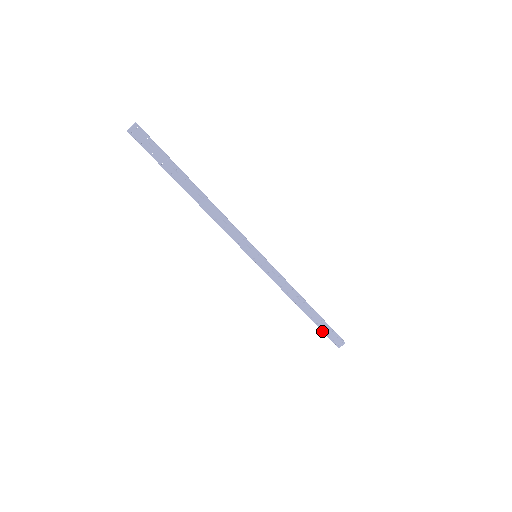
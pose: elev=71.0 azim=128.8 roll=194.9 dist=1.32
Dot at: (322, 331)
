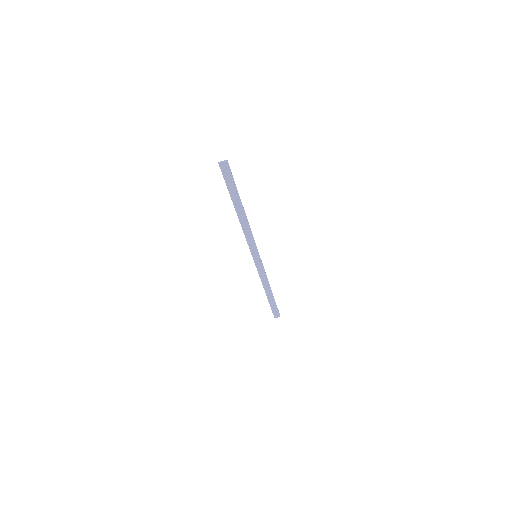
Dot at: occluded
